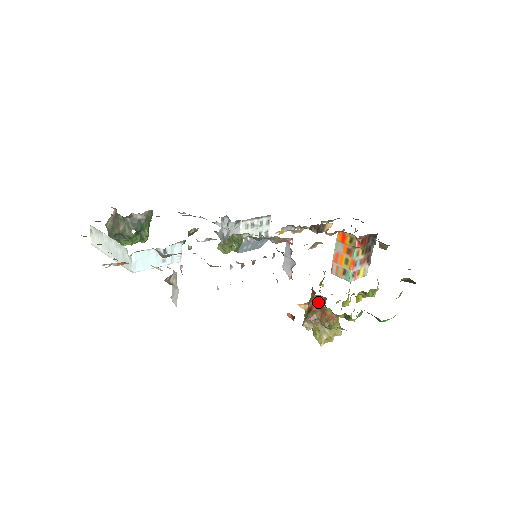
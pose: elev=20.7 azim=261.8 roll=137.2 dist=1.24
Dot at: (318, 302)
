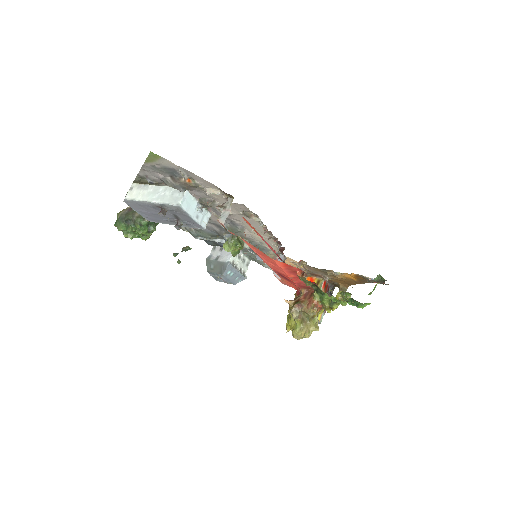
Dot at: (305, 295)
